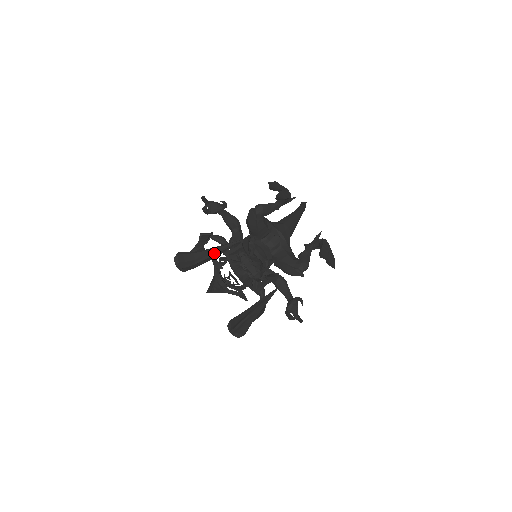
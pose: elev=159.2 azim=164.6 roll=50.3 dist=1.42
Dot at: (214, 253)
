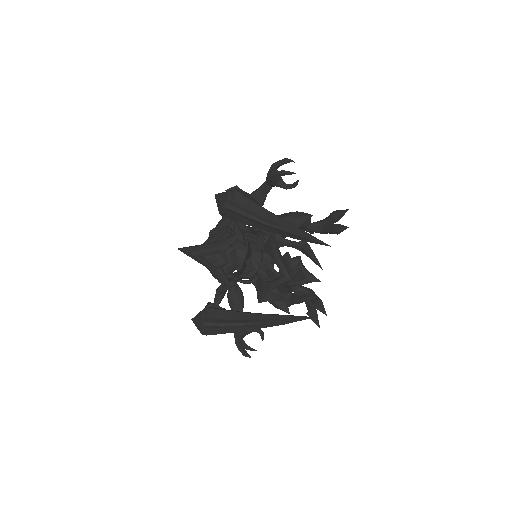
Dot at: (297, 233)
